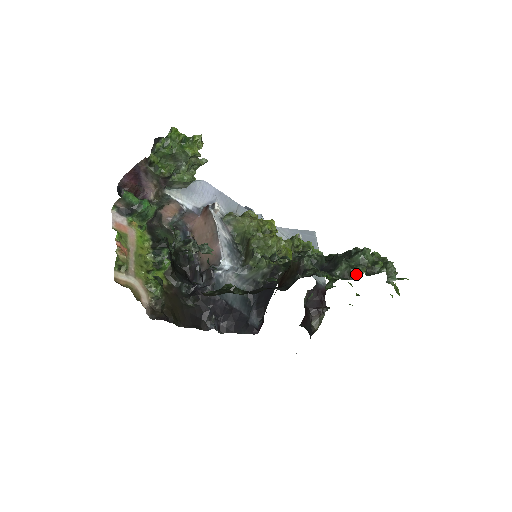
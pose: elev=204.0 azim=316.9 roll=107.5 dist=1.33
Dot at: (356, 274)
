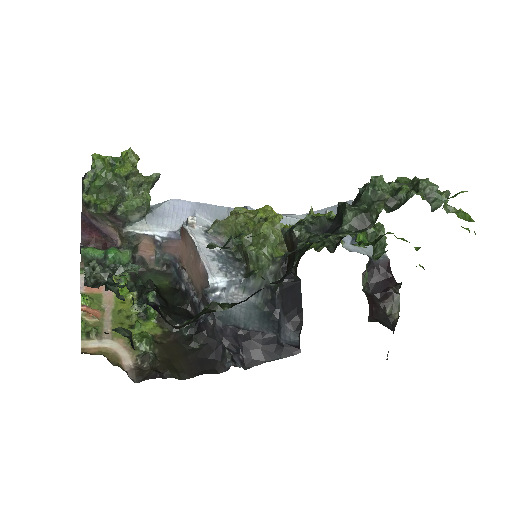
Dot at: (373, 217)
